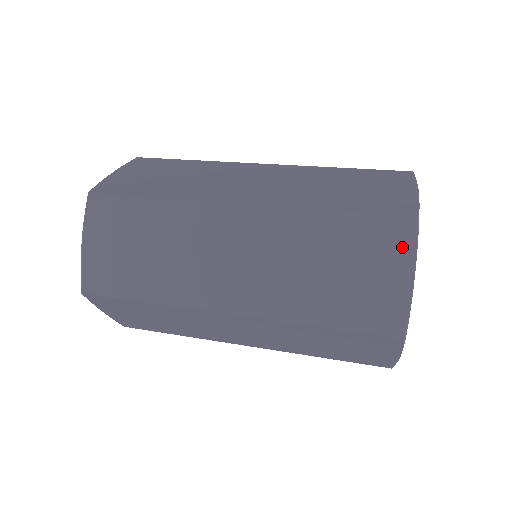
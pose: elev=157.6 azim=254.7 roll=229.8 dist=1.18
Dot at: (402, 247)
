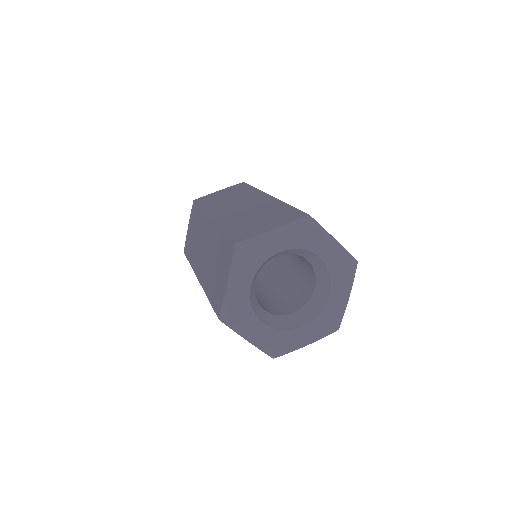
Dot at: (288, 220)
